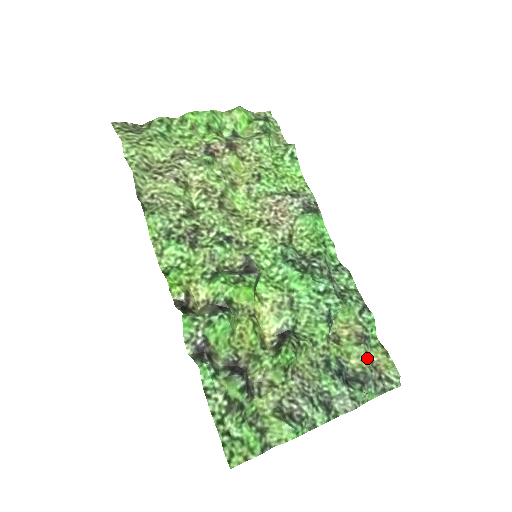
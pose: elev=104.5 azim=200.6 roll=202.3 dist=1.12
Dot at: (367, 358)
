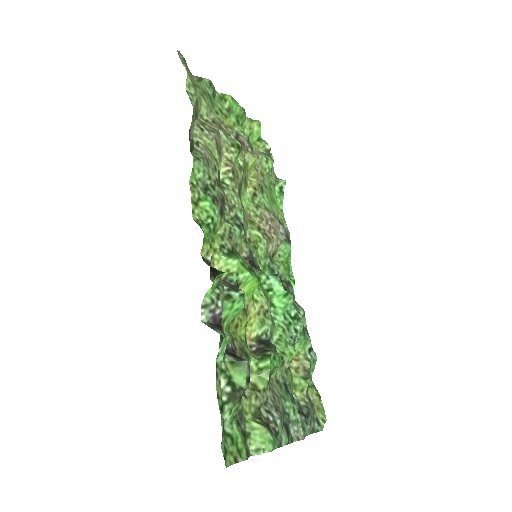
Dot at: (307, 395)
